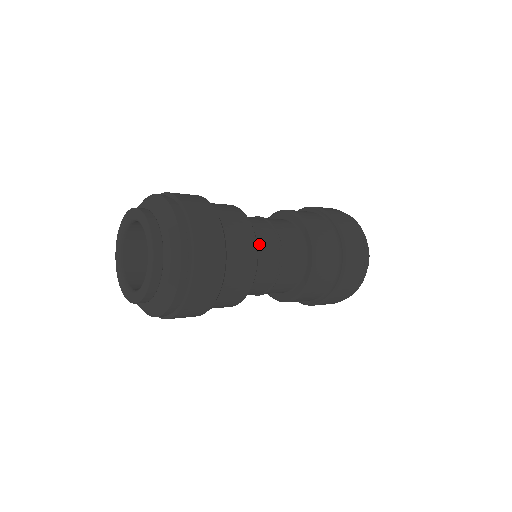
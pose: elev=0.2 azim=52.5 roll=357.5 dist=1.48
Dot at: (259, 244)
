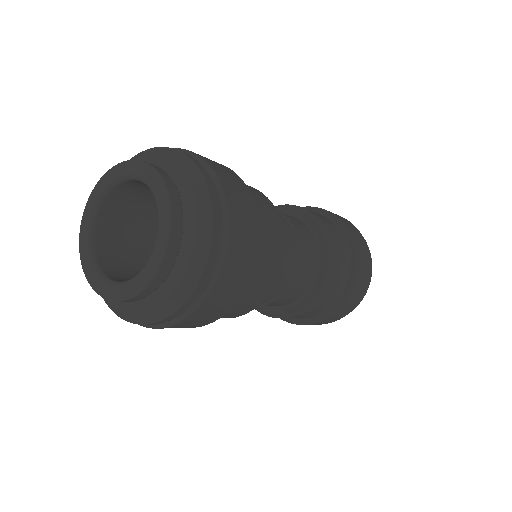
Dot at: occluded
